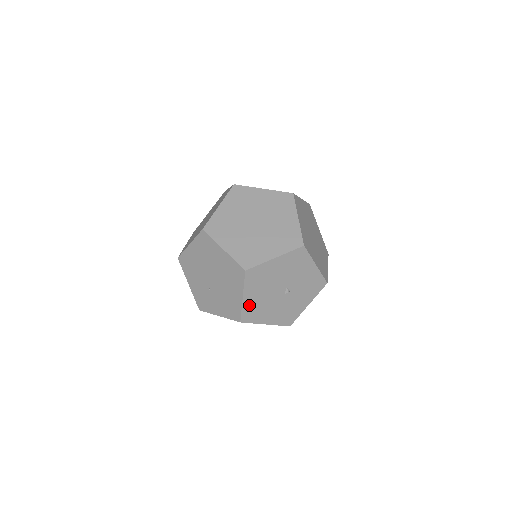
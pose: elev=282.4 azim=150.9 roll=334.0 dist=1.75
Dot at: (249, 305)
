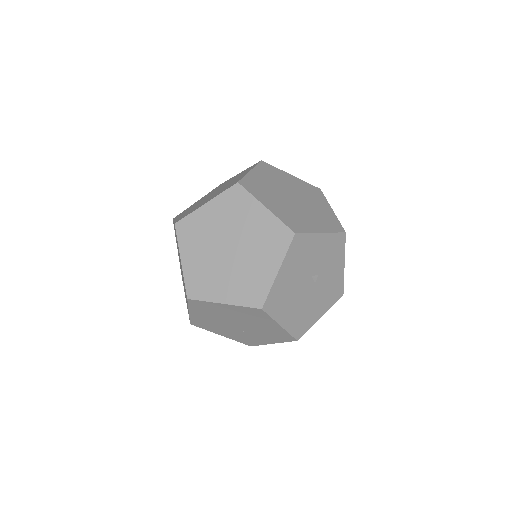
Dot at: (292, 323)
